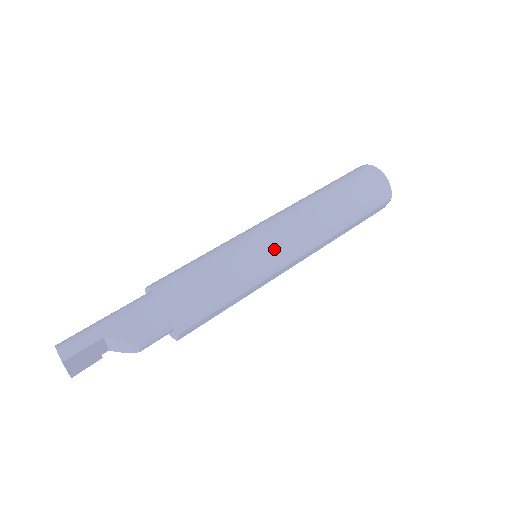
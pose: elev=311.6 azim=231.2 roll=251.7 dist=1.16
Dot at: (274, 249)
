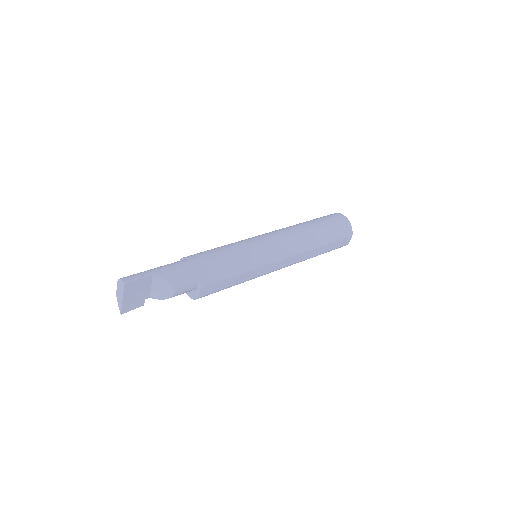
Dot at: (269, 246)
